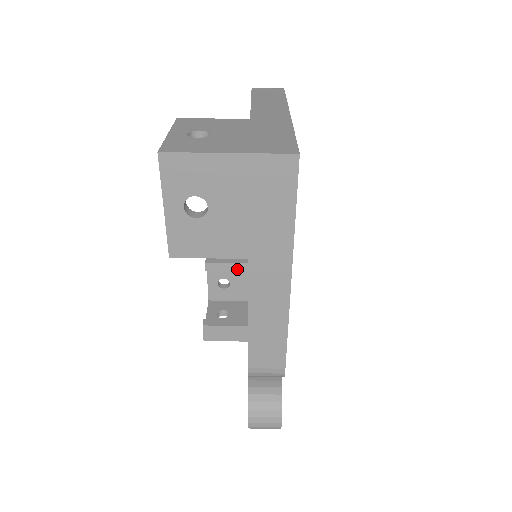
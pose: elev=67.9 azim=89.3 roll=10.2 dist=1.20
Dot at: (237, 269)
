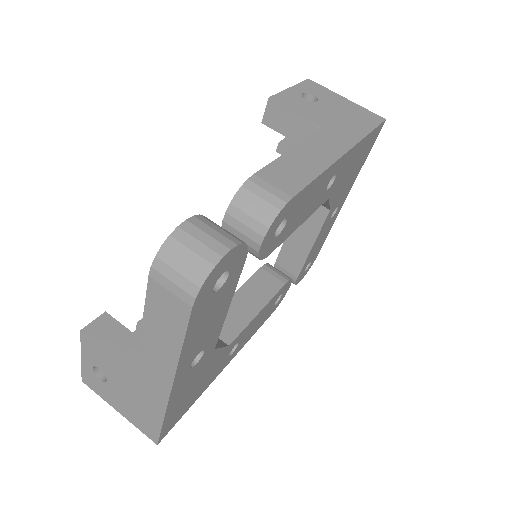
Dot at: occluded
